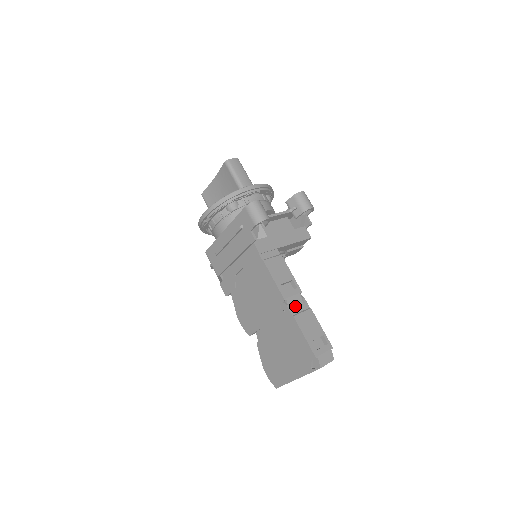
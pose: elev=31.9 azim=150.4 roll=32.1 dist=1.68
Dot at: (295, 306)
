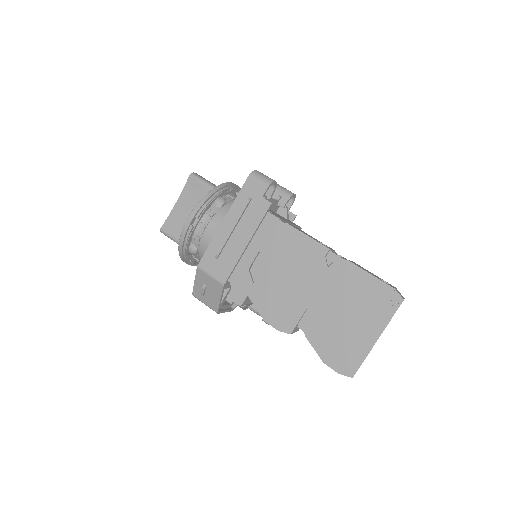
Dot at: occluded
